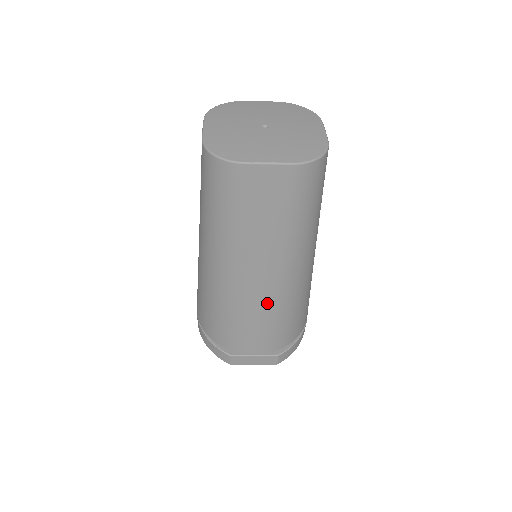
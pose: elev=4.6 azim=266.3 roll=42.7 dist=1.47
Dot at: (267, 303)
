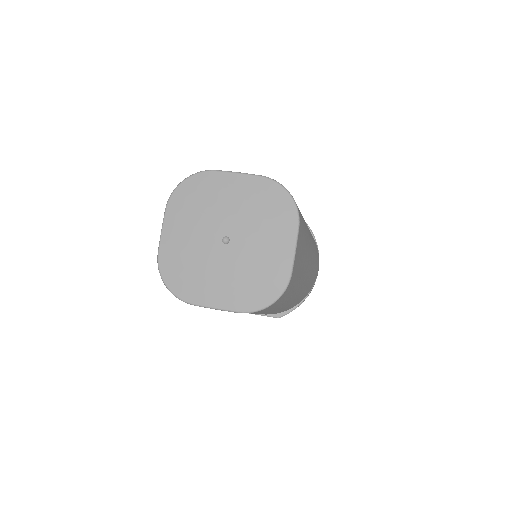
Dot at: occluded
